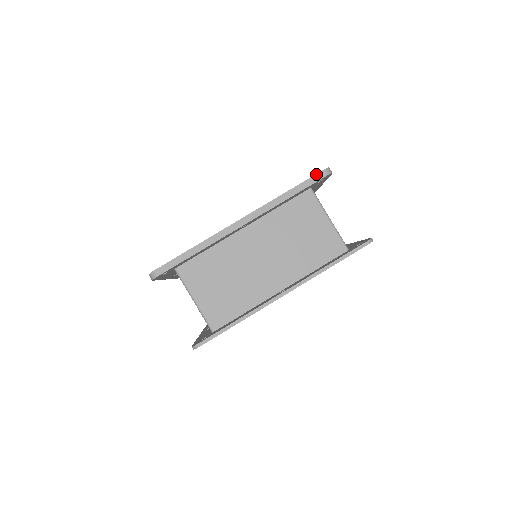
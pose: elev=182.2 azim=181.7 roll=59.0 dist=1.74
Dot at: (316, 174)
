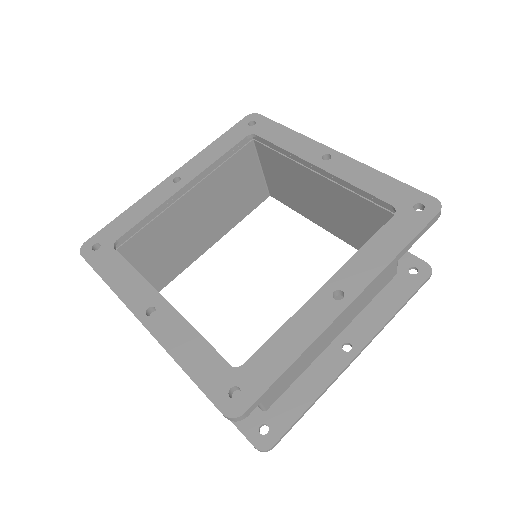
Dot at: (433, 219)
